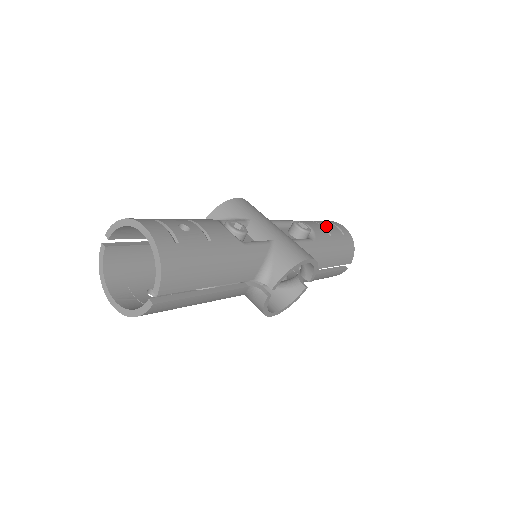
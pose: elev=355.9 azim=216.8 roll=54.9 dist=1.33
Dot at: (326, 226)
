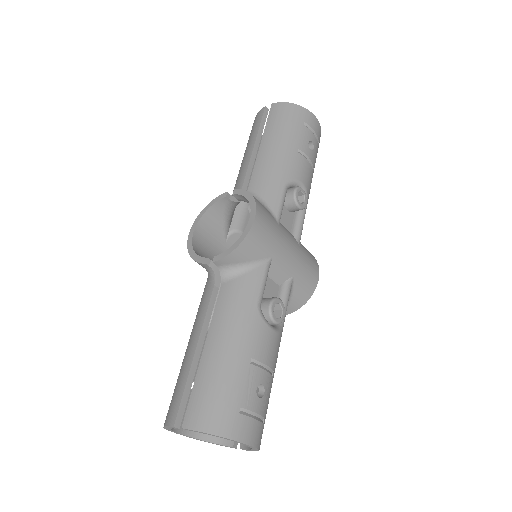
Dot at: (310, 153)
